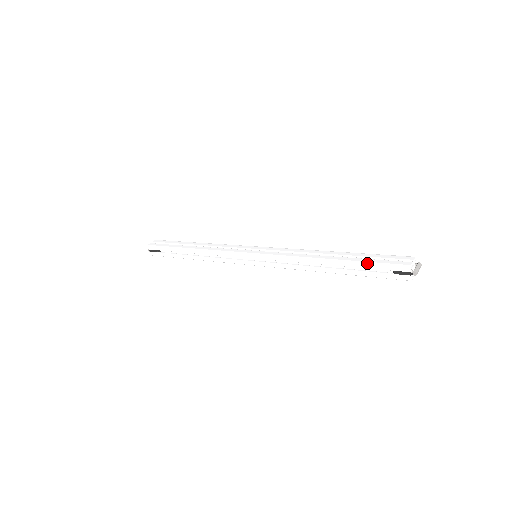
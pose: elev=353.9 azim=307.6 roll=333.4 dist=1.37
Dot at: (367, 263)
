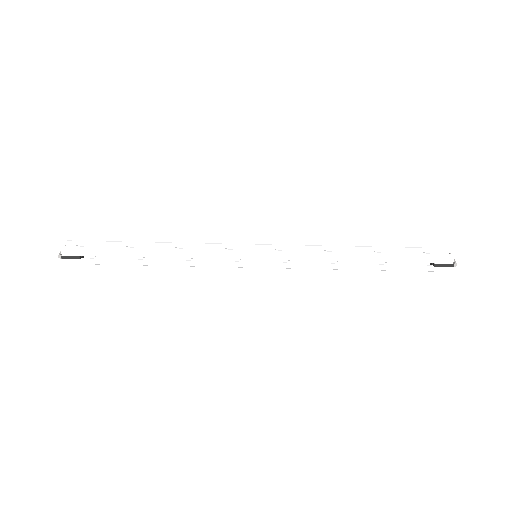
Dot at: (410, 258)
